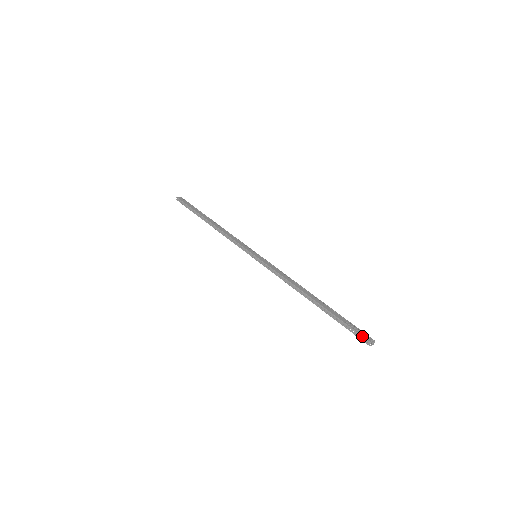
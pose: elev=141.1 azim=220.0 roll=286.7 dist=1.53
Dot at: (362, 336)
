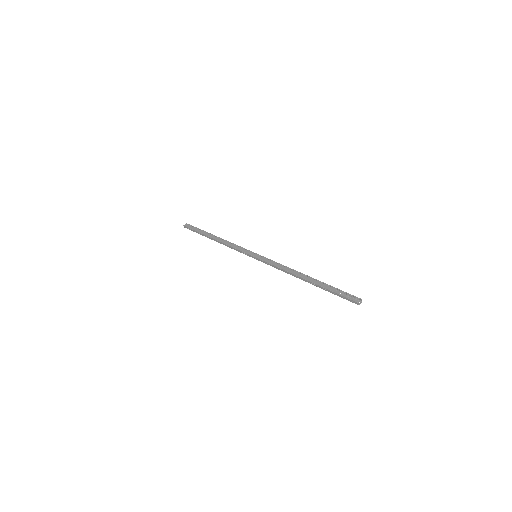
Dot at: (350, 299)
